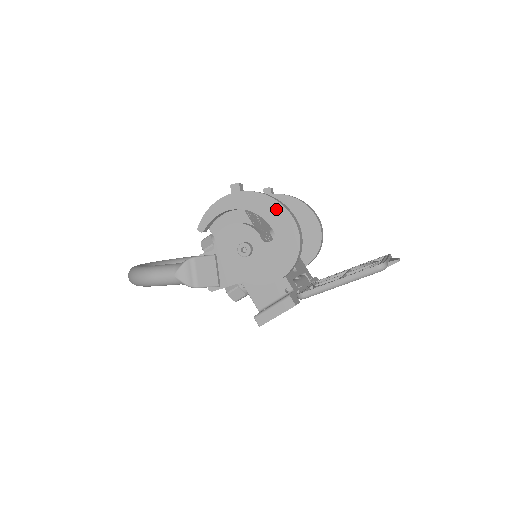
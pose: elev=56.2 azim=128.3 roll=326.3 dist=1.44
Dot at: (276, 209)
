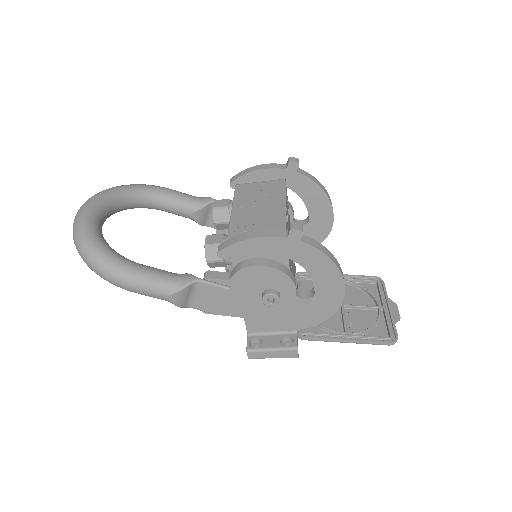
Dot at: (332, 275)
